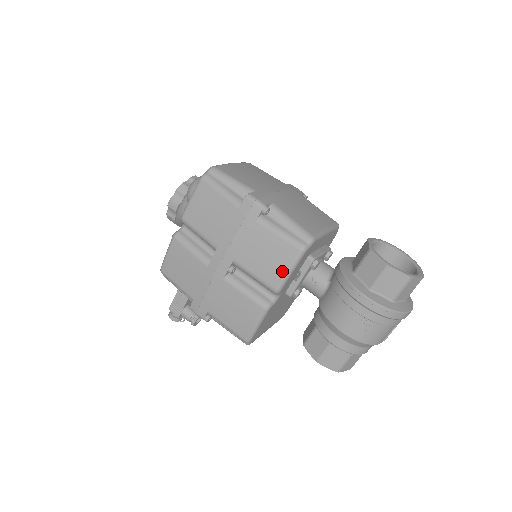
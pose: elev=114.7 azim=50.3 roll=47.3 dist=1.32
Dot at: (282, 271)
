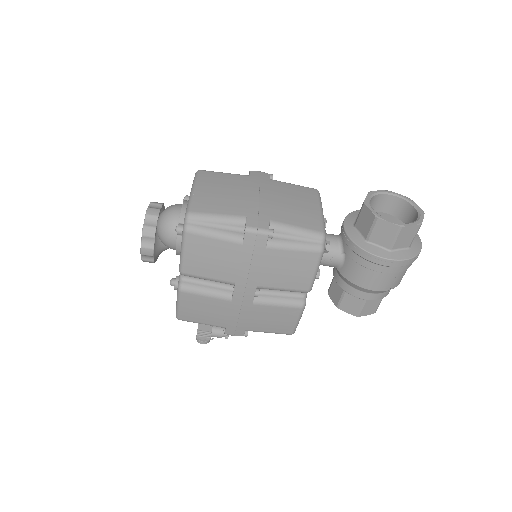
Dot at: (309, 275)
